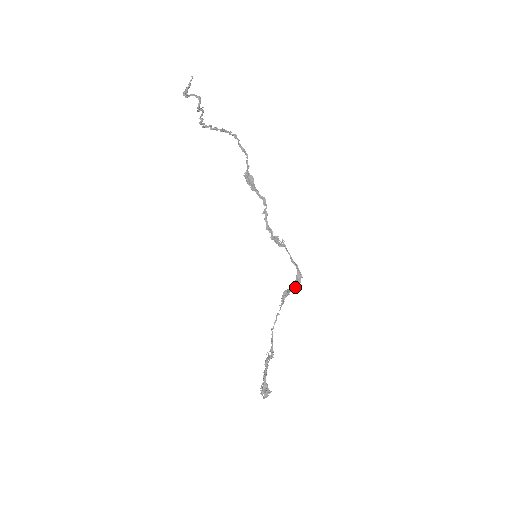
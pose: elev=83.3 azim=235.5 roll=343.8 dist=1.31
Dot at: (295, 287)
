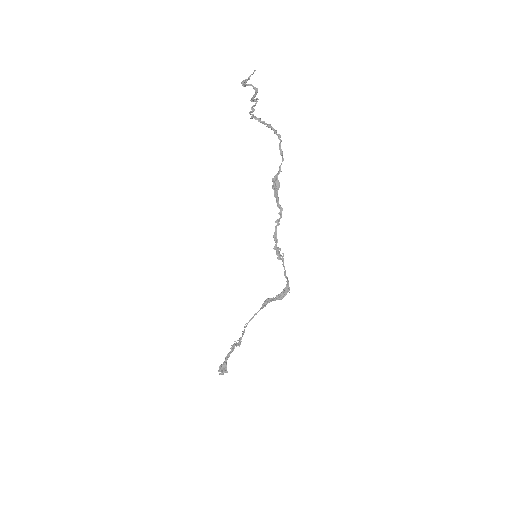
Dot at: (279, 297)
